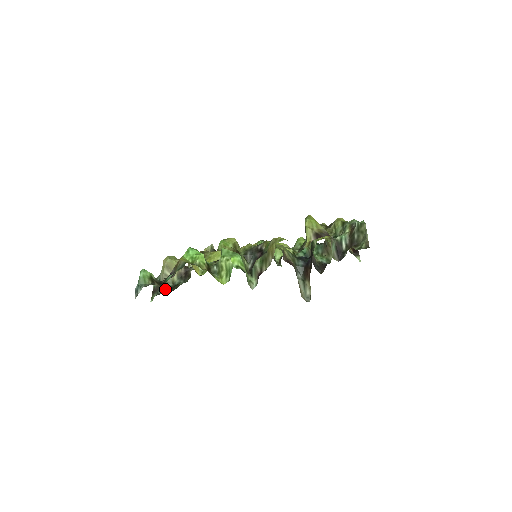
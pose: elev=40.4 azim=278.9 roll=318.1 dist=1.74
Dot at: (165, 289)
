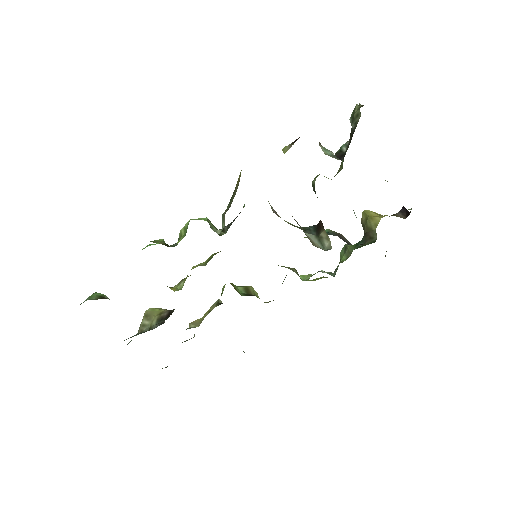
Dot at: occluded
